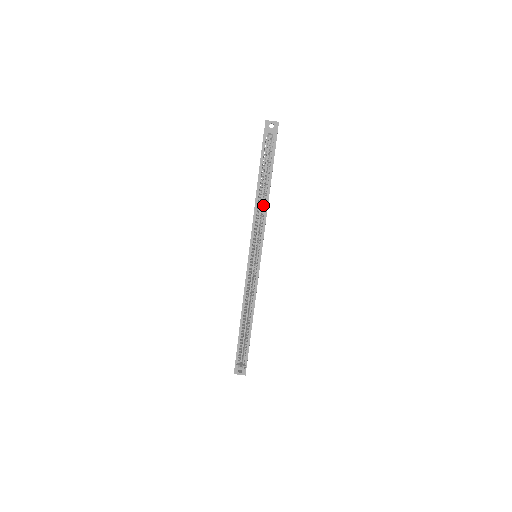
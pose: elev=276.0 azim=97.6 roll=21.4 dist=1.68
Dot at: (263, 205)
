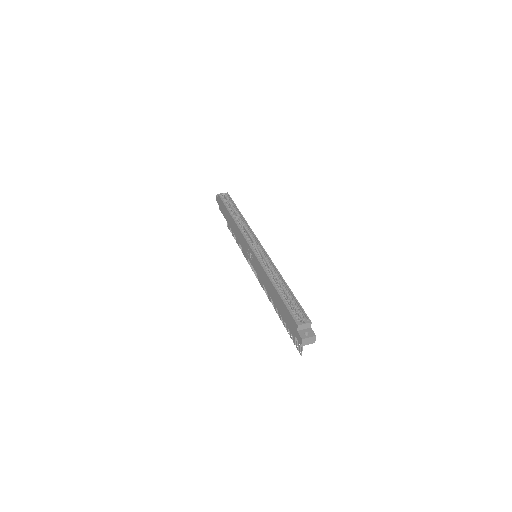
Dot at: (241, 221)
